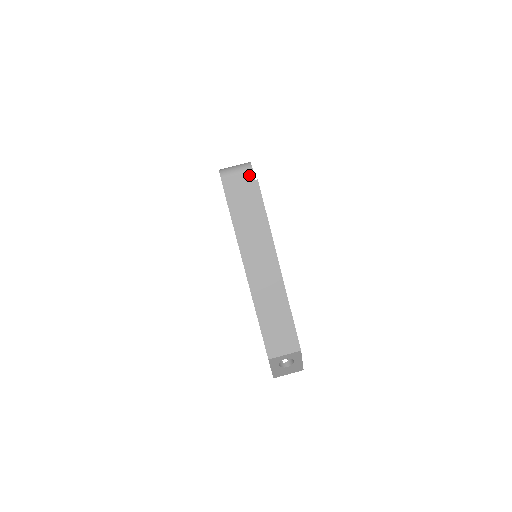
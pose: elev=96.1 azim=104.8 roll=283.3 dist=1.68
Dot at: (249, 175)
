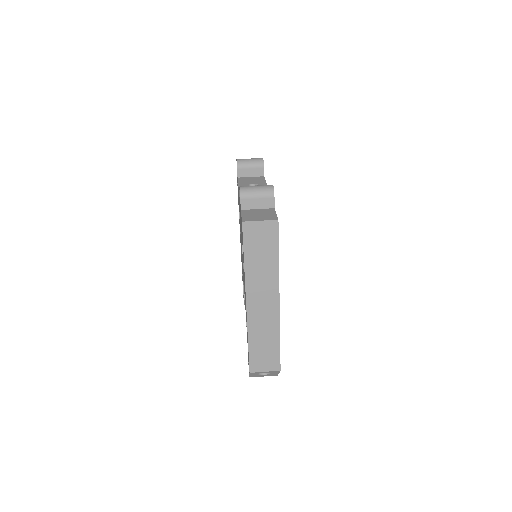
Dot at: (269, 201)
